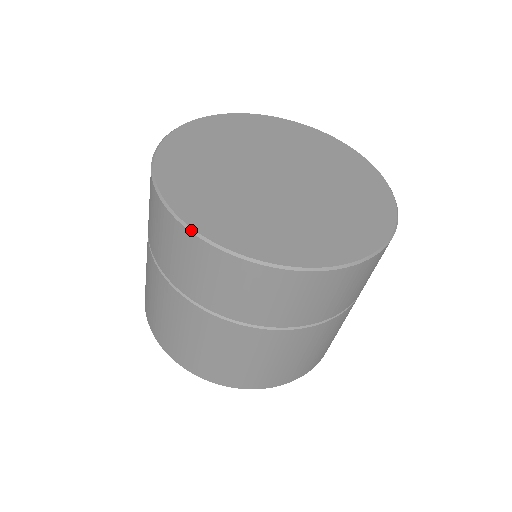
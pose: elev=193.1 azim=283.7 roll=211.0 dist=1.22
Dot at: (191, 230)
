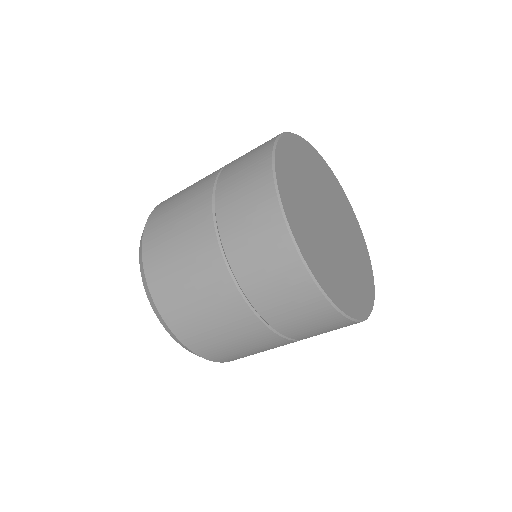
Dot at: (314, 279)
